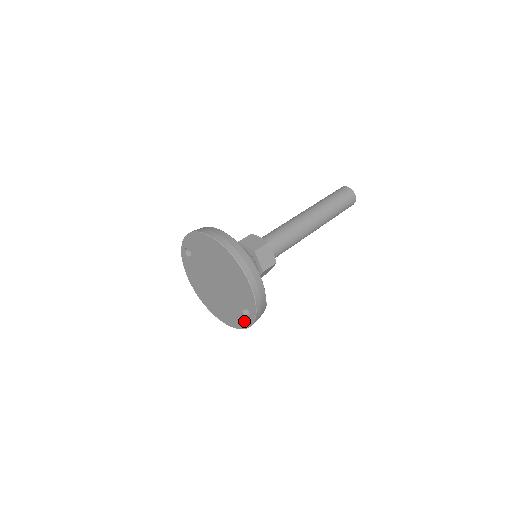
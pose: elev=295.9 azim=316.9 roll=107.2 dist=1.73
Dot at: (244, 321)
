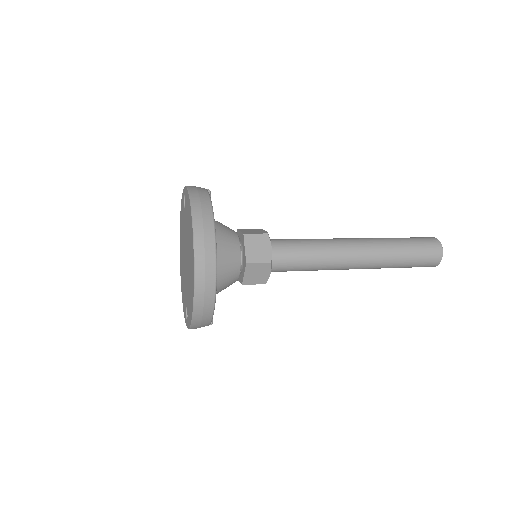
Dot at: (185, 312)
